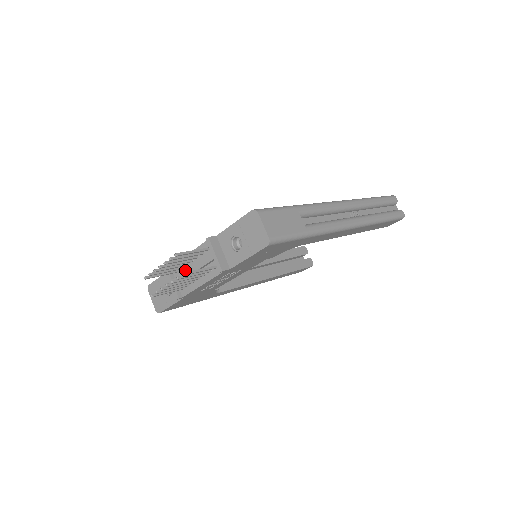
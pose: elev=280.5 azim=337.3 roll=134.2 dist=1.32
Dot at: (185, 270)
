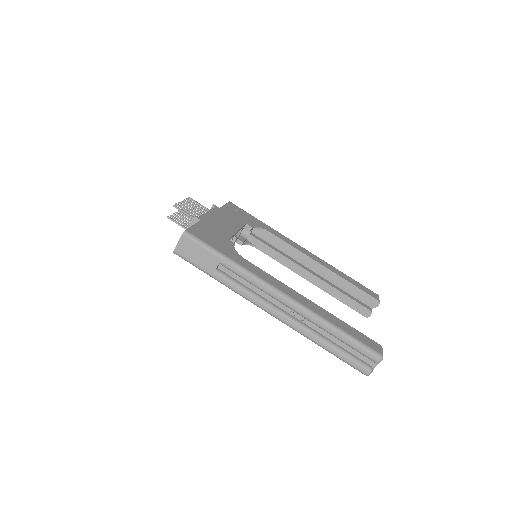
Dot at: occluded
